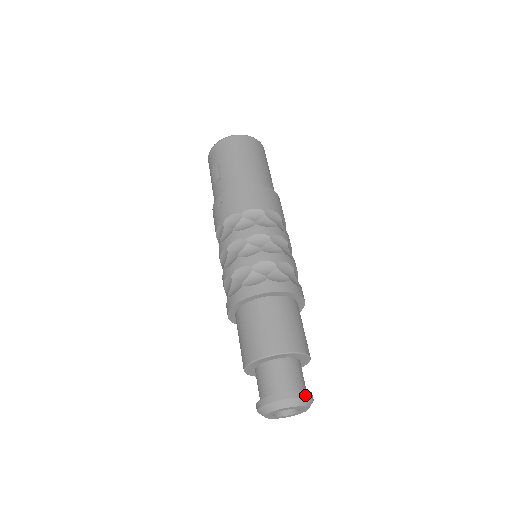
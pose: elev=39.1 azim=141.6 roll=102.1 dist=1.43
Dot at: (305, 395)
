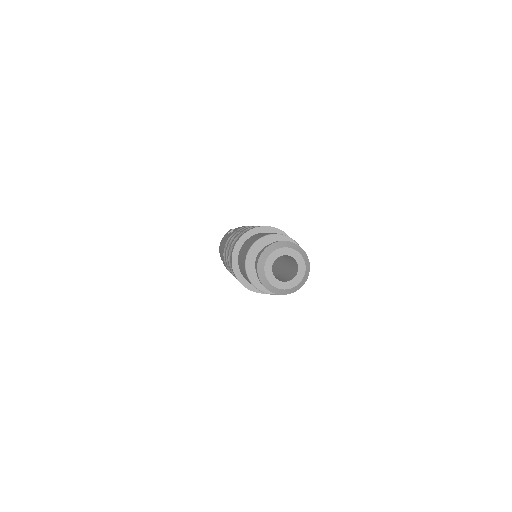
Dot at: (305, 252)
